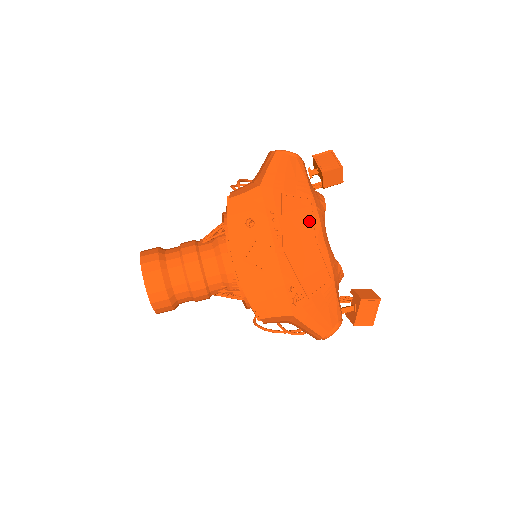
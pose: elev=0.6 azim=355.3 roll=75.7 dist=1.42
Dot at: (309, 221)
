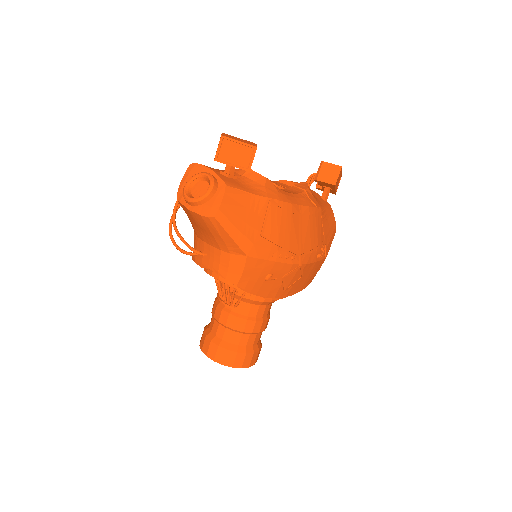
Dot at: (288, 217)
